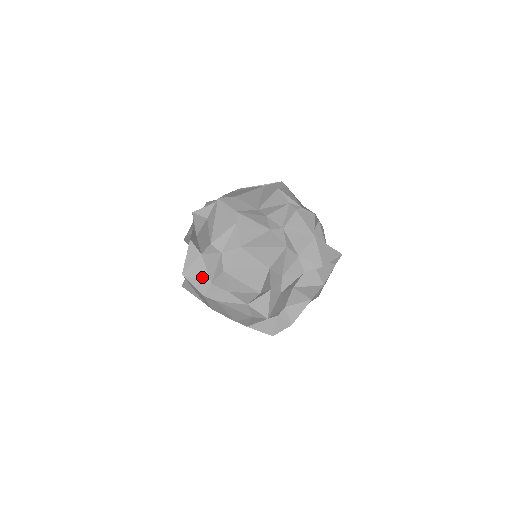
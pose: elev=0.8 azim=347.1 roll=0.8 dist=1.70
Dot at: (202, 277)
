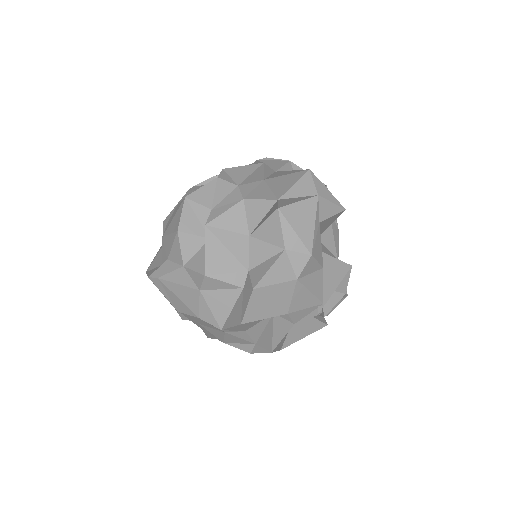
Dot at: (157, 264)
